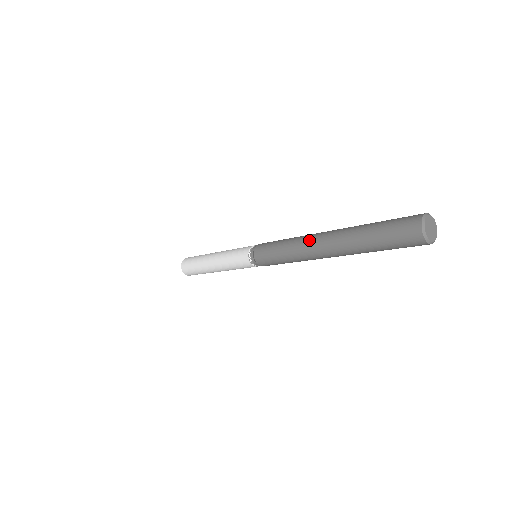
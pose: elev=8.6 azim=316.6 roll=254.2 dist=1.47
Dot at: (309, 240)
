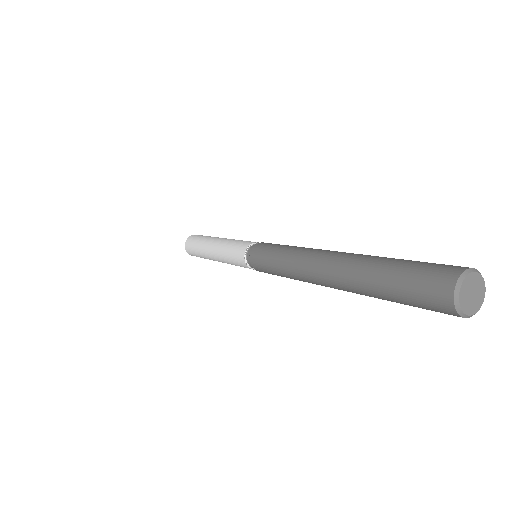
Dot at: (308, 278)
